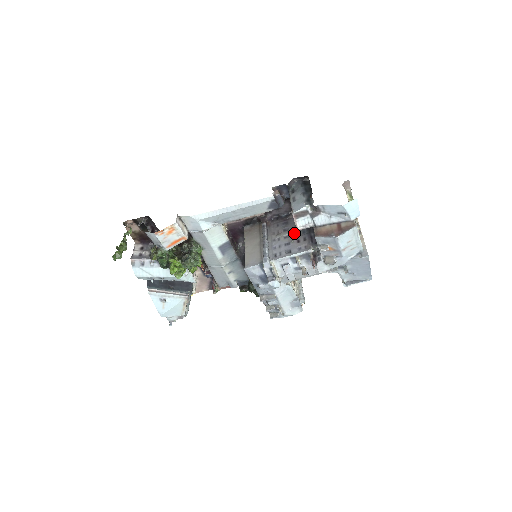
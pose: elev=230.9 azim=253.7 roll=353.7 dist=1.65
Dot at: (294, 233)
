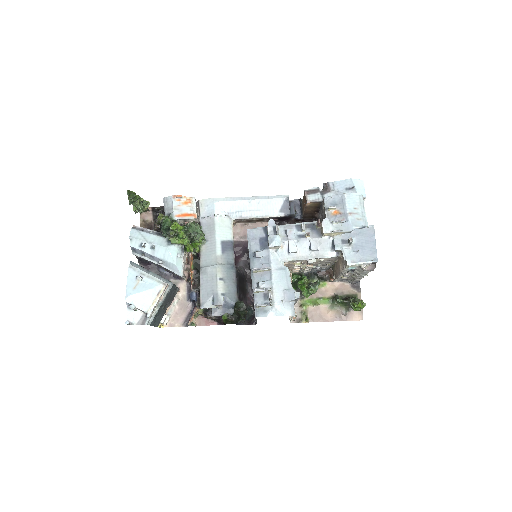
Dot at: occluded
